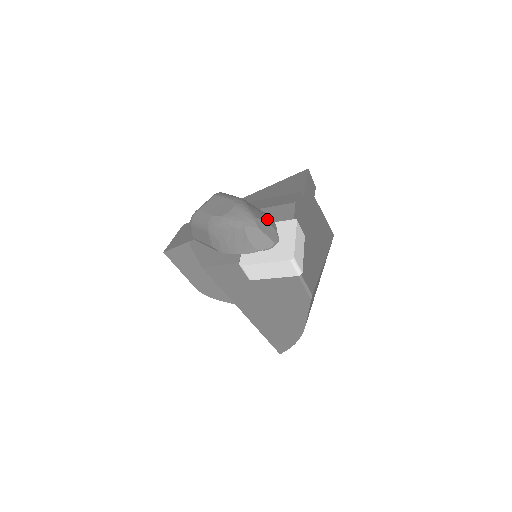
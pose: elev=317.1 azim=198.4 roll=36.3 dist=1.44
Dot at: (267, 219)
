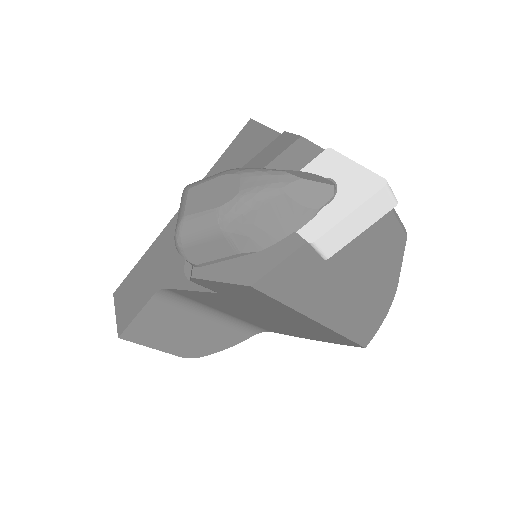
Dot at: occluded
